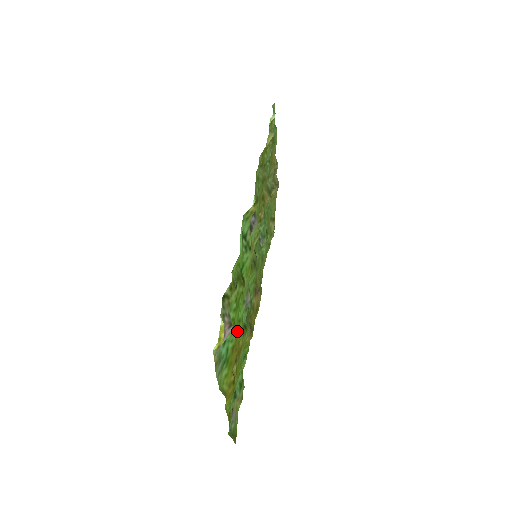
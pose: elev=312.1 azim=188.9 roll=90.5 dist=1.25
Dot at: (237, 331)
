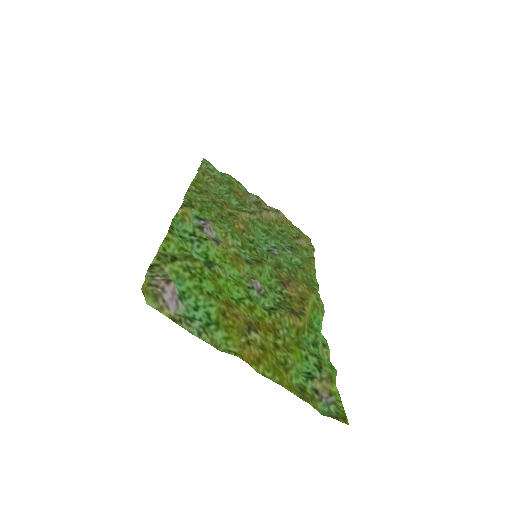
Dot at: (231, 303)
